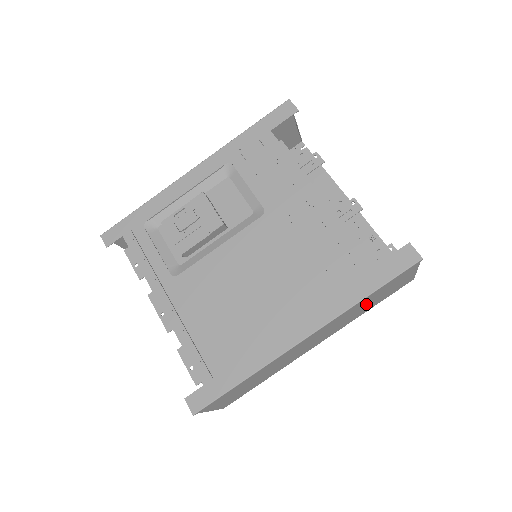
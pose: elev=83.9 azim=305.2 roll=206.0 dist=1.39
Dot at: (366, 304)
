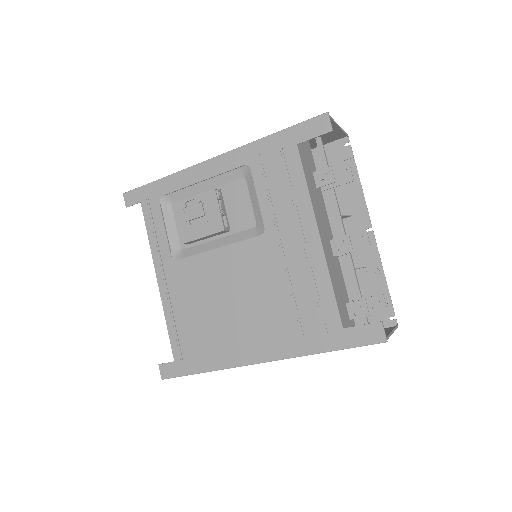
Dot at: occluded
